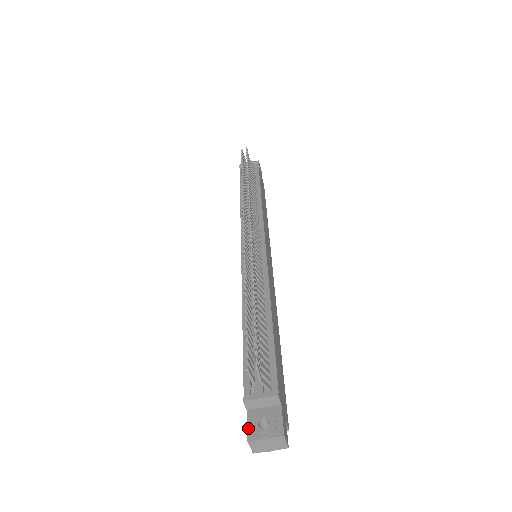
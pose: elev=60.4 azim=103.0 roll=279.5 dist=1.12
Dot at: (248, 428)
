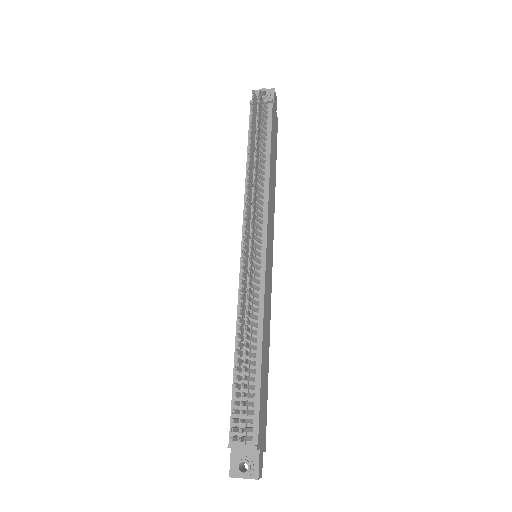
Dot at: (231, 465)
